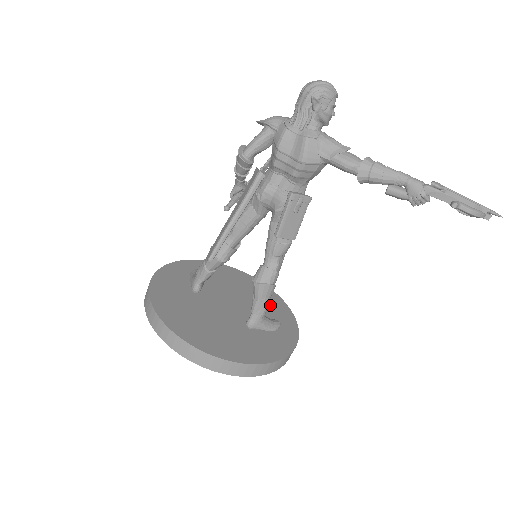
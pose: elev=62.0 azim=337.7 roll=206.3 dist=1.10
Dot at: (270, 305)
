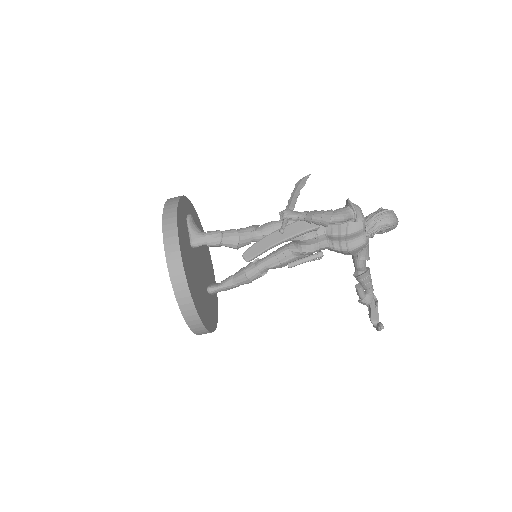
Dot at: (209, 263)
